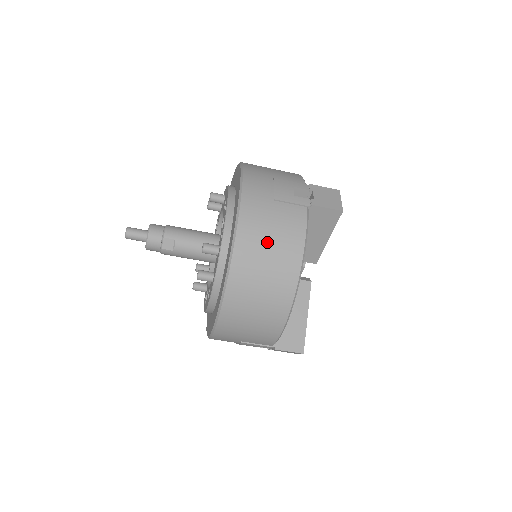
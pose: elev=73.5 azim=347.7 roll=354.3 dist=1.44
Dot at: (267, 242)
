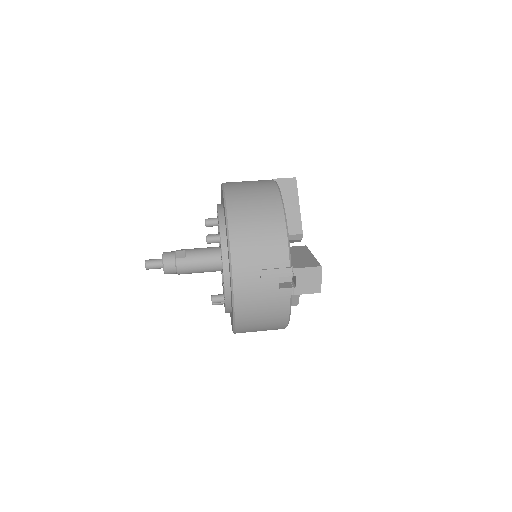
Dot at: (247, 184)
